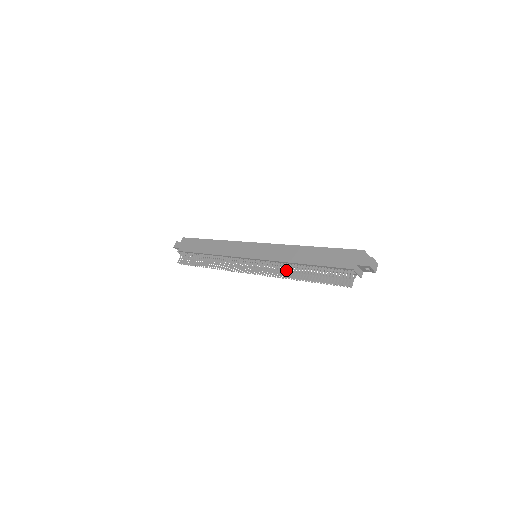
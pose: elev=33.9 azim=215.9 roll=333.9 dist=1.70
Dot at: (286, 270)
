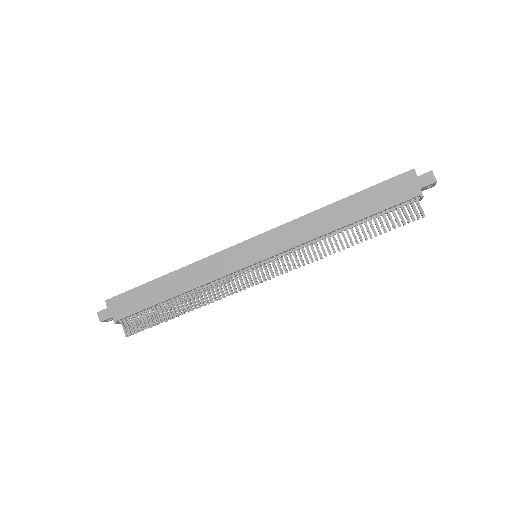
Dot at: (321, 247)
